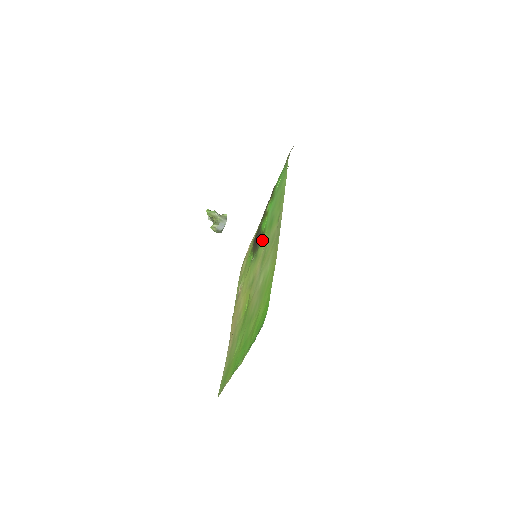
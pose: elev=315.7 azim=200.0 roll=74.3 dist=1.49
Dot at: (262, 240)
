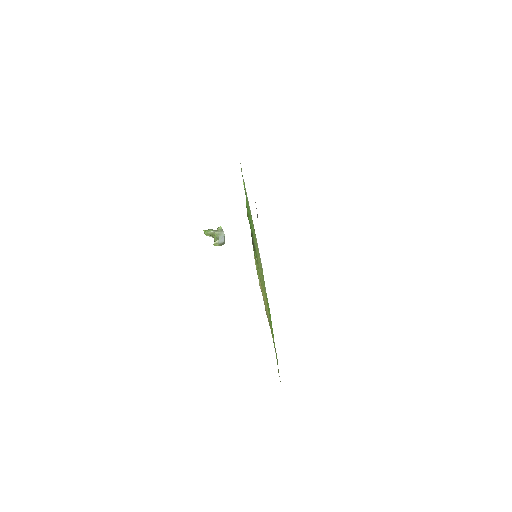
Dot at: (254, 241)
